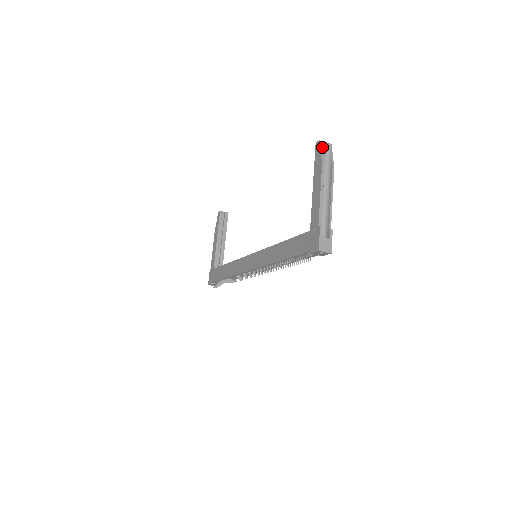
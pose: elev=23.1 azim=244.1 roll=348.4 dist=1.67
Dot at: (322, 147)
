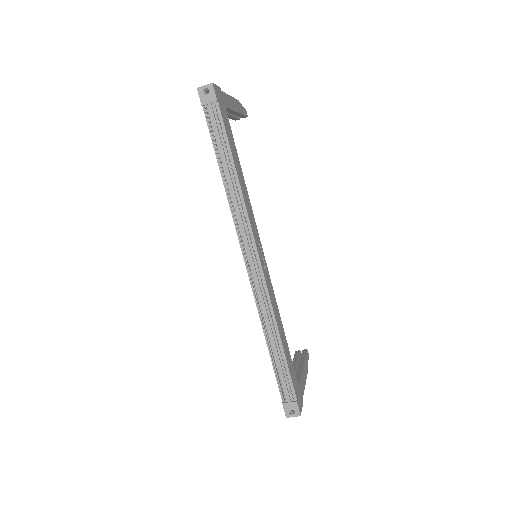
Dot at: occluded
